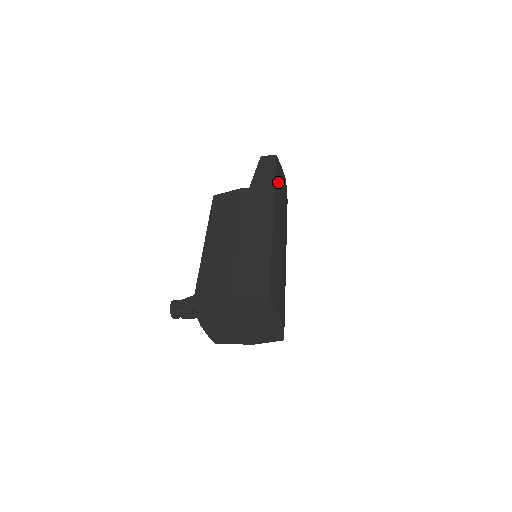
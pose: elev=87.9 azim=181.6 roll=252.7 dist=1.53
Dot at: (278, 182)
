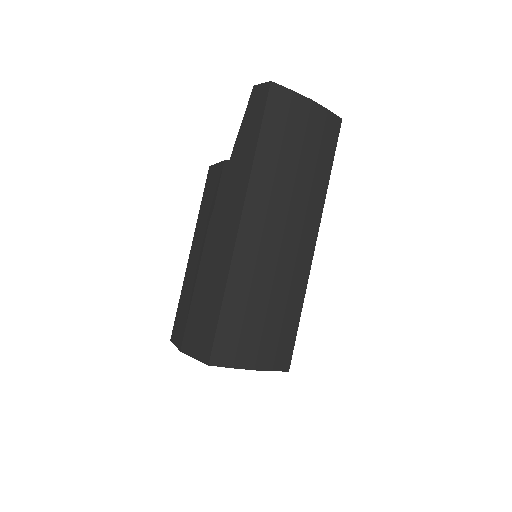
Dot at: (270, 137)
